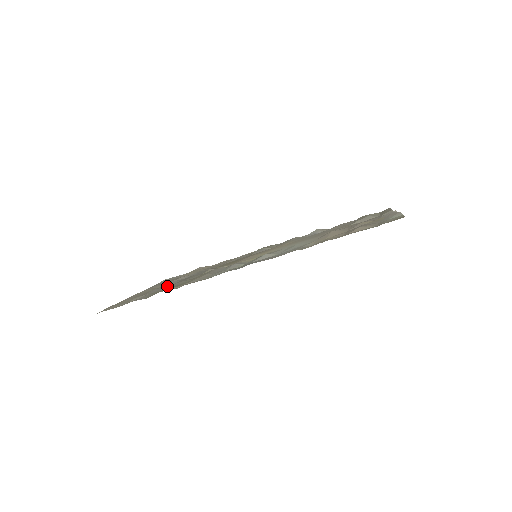
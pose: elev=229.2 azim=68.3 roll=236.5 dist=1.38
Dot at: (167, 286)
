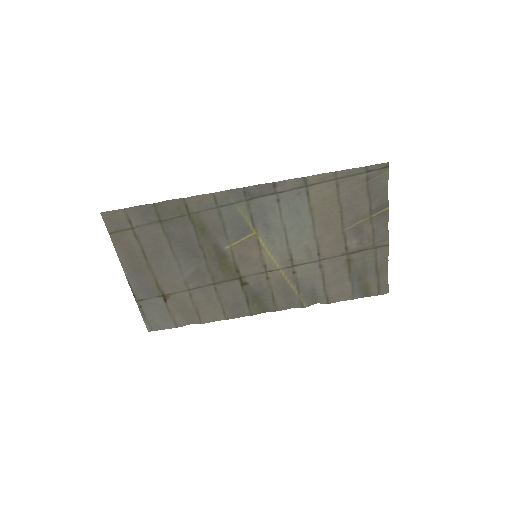
Dot at: (167, 244)
